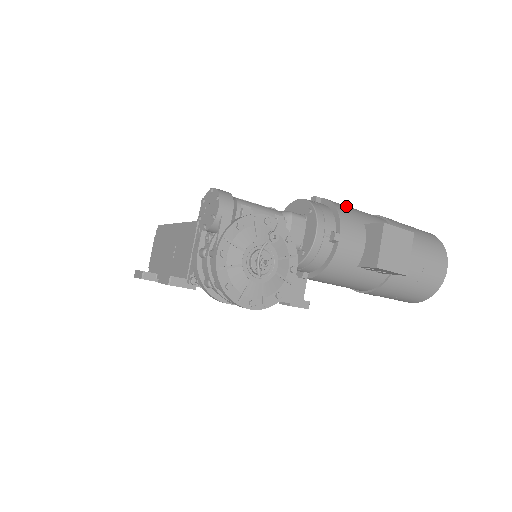
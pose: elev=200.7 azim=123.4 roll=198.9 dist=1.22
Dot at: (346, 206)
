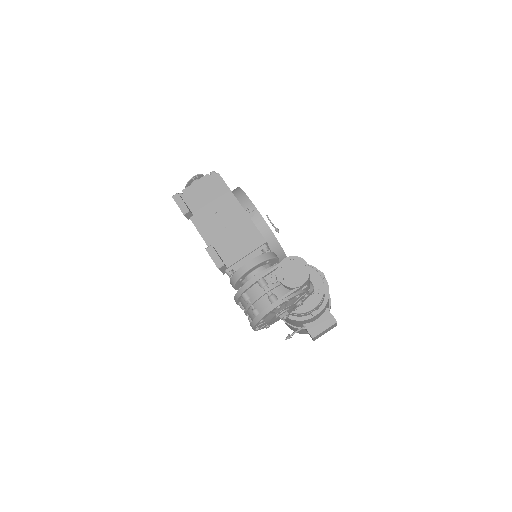
Dot at: occluded
